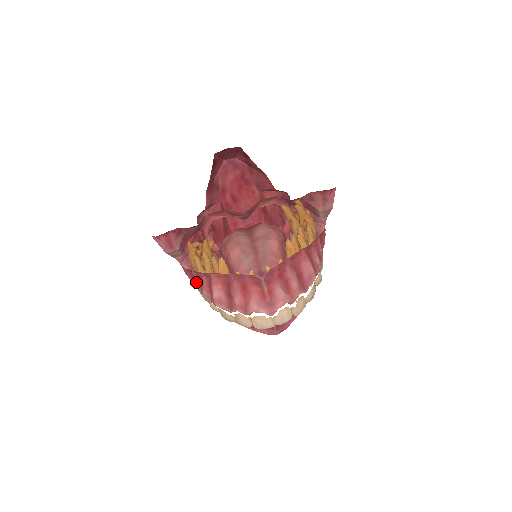
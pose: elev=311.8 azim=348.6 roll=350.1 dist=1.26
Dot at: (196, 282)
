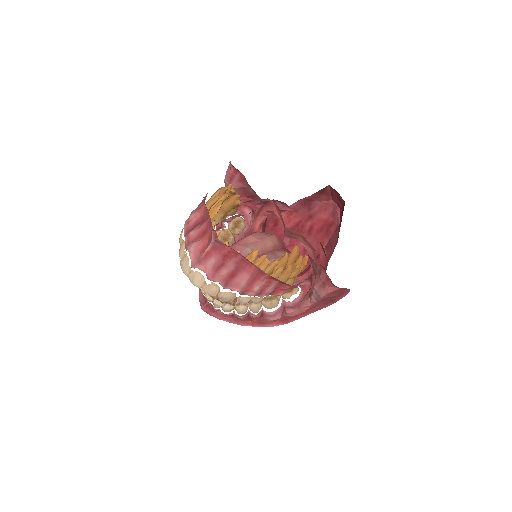
Dot at: occluded
